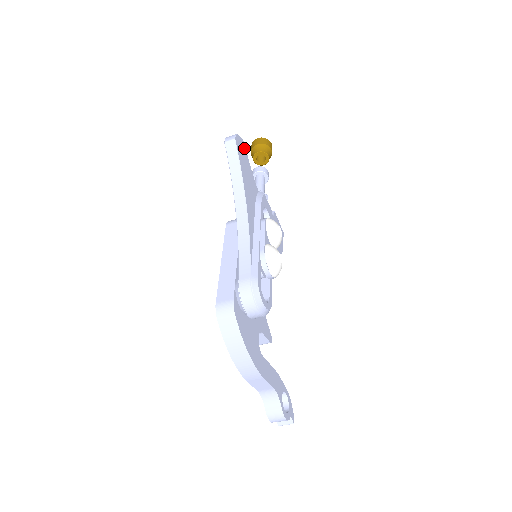
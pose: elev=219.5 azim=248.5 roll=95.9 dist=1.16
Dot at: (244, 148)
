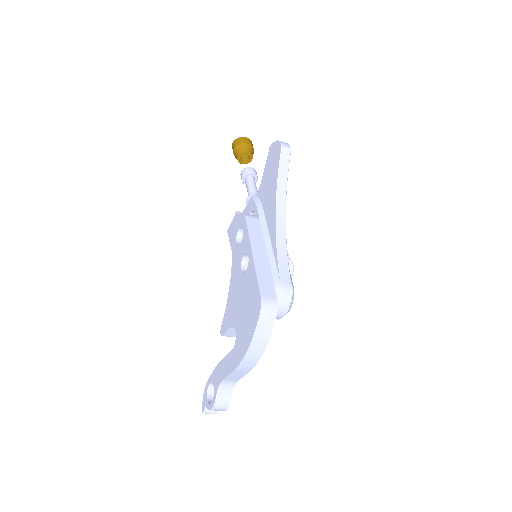
Dot at: occluded
